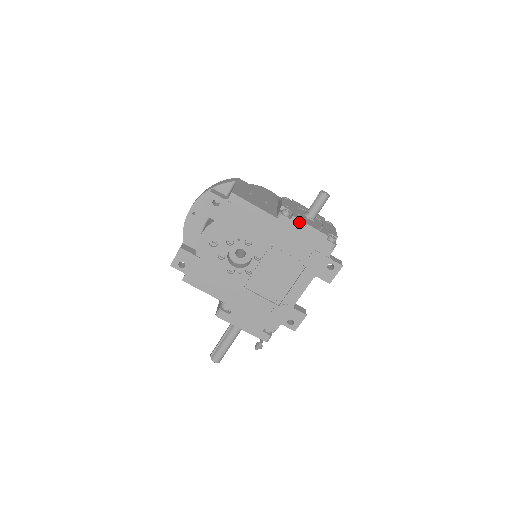
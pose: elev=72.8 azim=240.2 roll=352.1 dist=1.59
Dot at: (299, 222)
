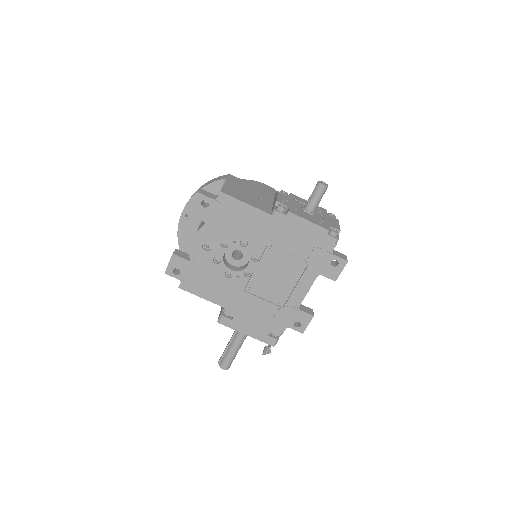
Dot at: (296, 218)
